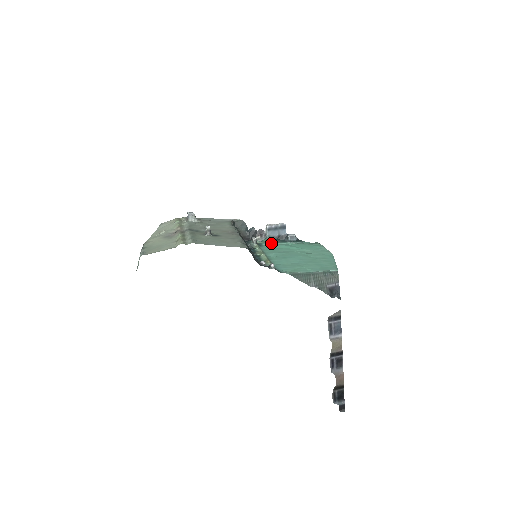
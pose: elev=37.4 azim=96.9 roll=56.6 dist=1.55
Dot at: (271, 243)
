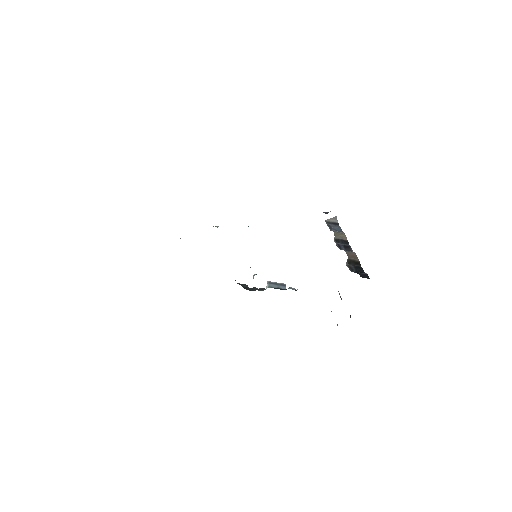
Dot at: occluded
